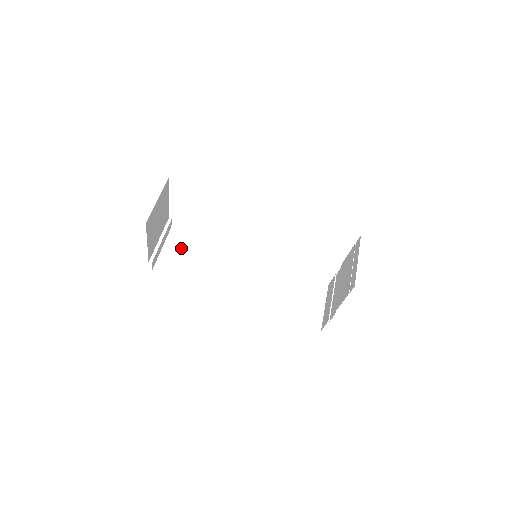
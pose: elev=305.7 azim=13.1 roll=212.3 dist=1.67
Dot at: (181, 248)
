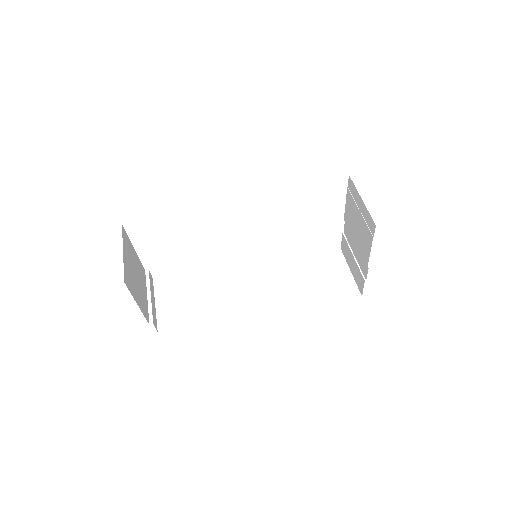
Dot at: (175, 293)
